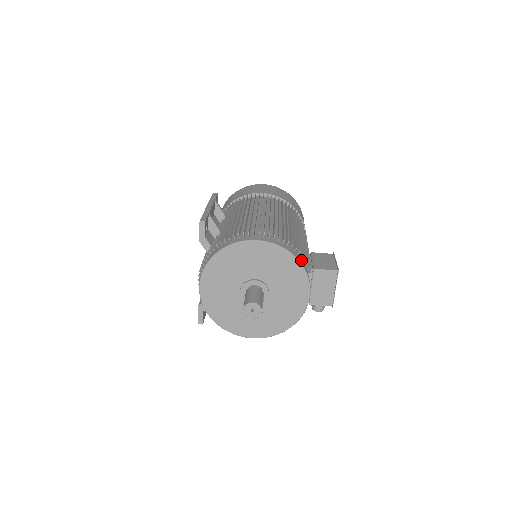
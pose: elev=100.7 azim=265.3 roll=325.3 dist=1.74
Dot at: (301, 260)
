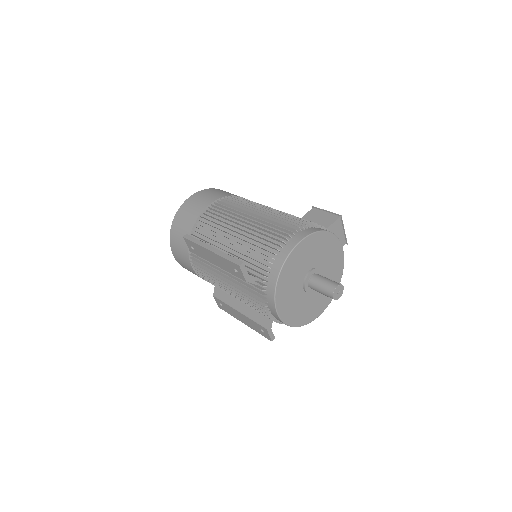
Dot at: occluded
